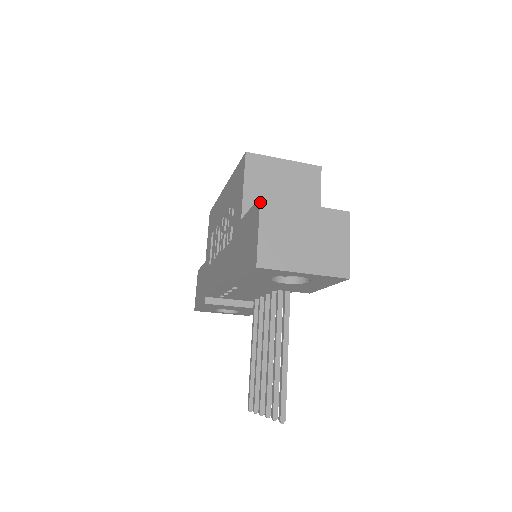
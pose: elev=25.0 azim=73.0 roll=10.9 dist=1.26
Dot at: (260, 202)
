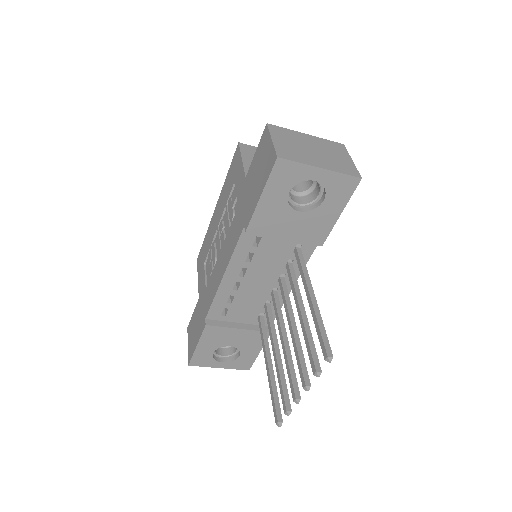
Dot at: (267, 125)
